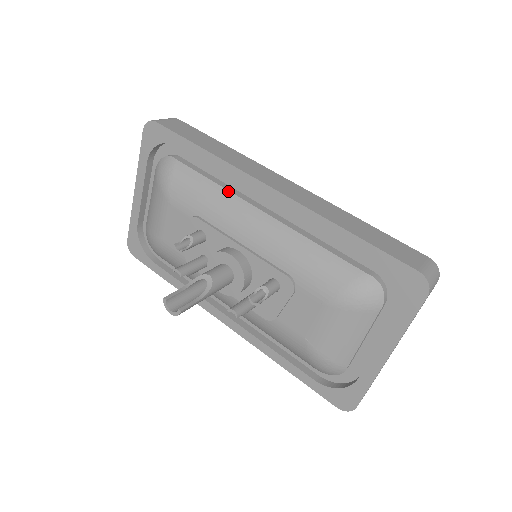
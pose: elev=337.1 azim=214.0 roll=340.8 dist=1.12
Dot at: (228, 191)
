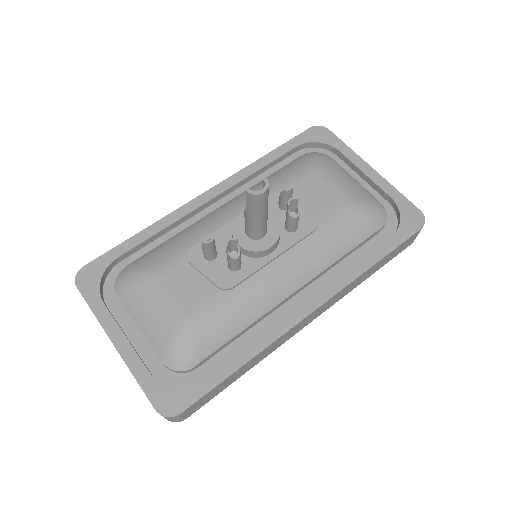
Dot at: (188, 227)
